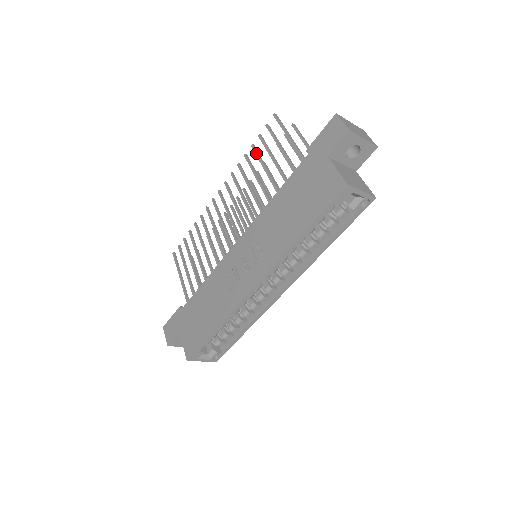
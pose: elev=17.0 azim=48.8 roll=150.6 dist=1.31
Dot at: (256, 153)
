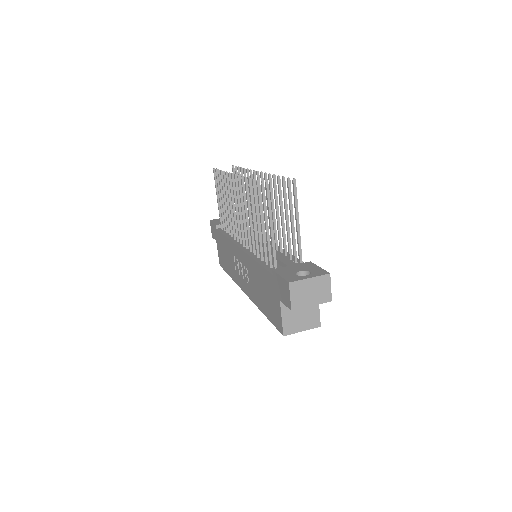
Dot at: (254, 196)
